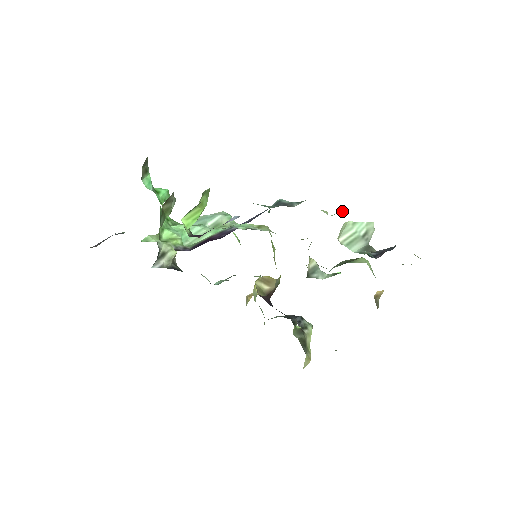
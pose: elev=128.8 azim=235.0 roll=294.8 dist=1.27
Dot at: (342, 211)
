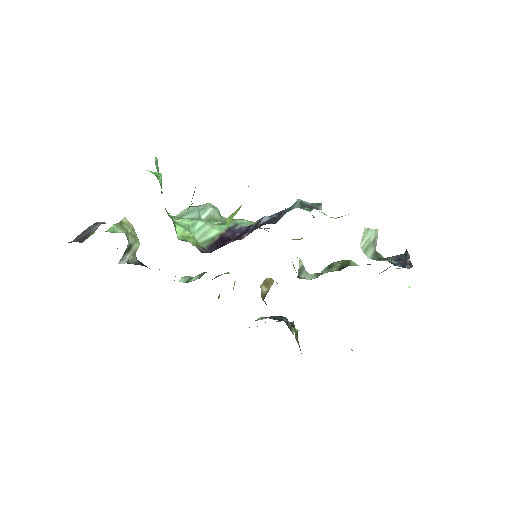
Dot at: (345, 215)
